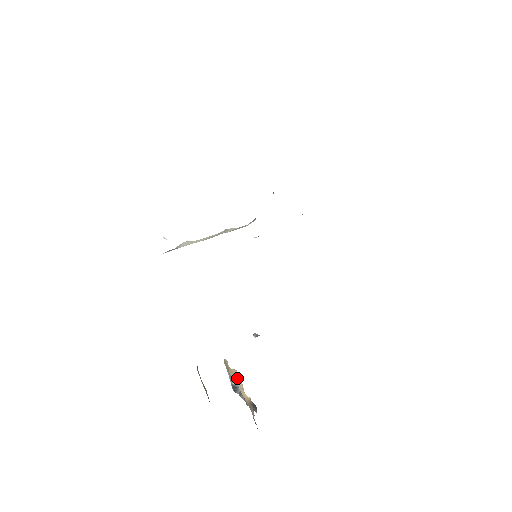
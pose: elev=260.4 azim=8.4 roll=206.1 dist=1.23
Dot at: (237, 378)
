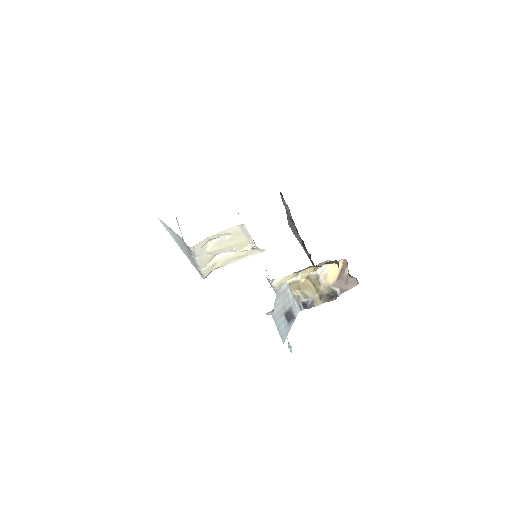
Dot at: (318, 274)
